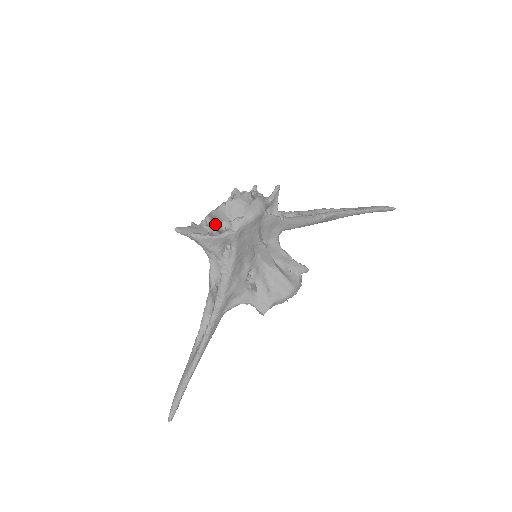
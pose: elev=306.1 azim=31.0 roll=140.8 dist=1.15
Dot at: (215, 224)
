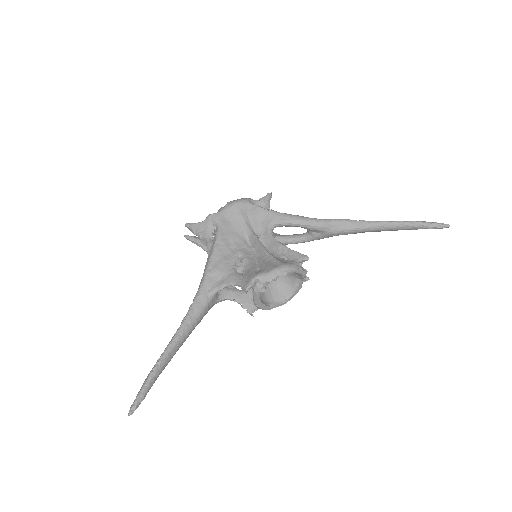
Dot at: occluded
